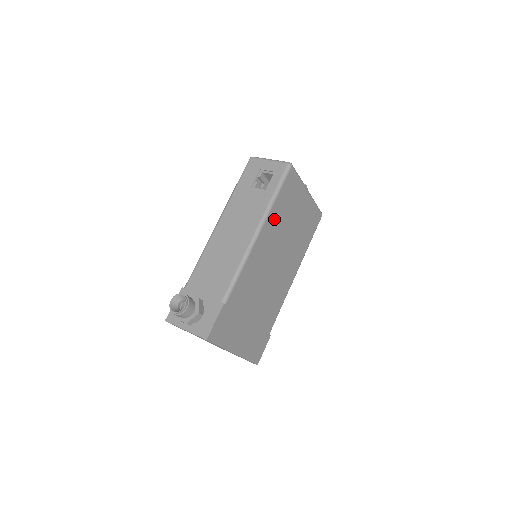
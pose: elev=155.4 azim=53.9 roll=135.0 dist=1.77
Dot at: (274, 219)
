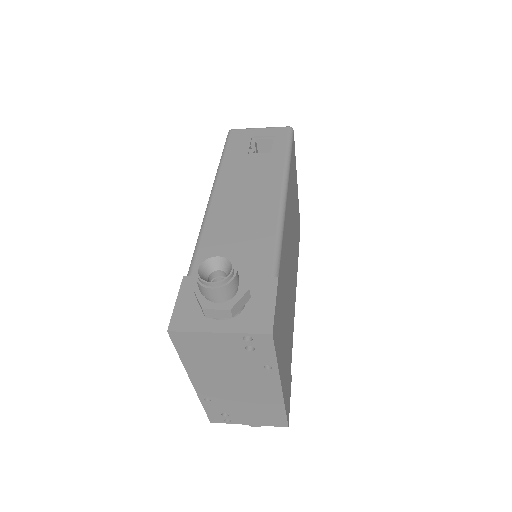
Dot at: (290, 187)
